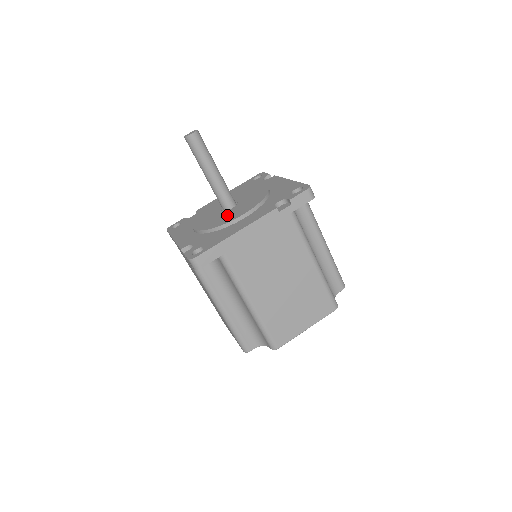
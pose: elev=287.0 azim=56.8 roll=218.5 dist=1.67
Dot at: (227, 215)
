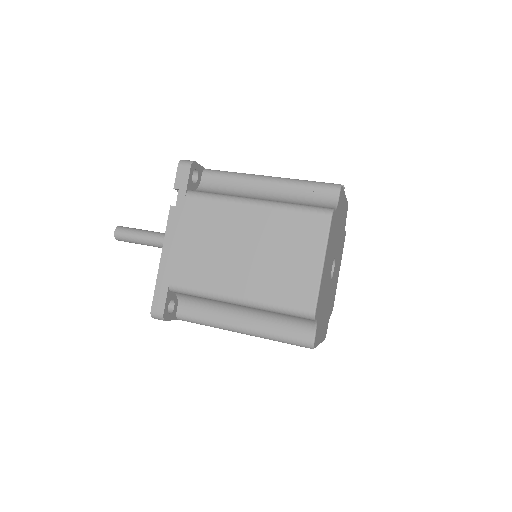
Dot at: occluded
